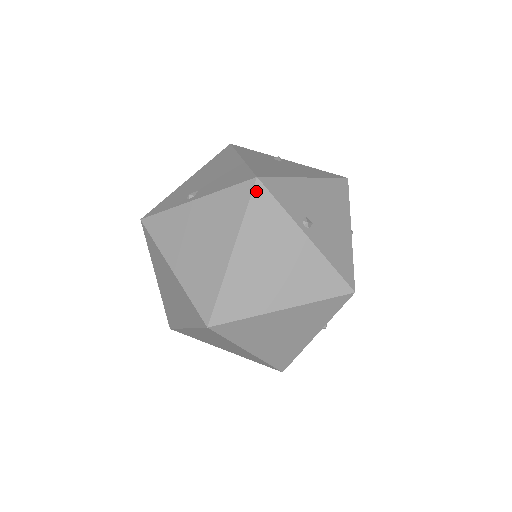
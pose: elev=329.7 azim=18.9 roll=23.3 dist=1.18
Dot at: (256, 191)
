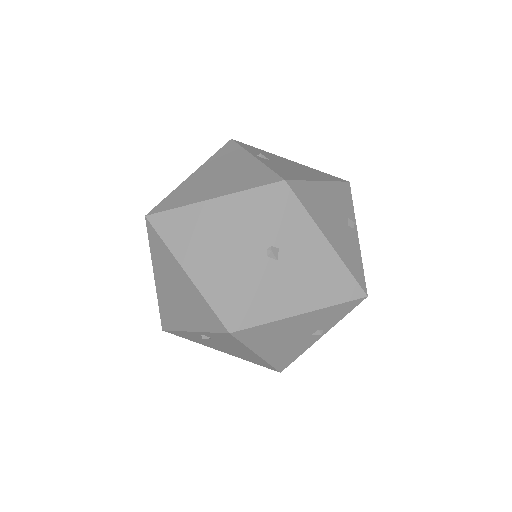
Dot at: (227, 144)
